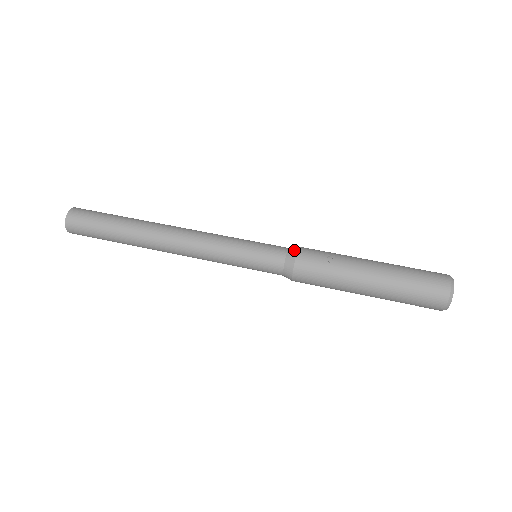
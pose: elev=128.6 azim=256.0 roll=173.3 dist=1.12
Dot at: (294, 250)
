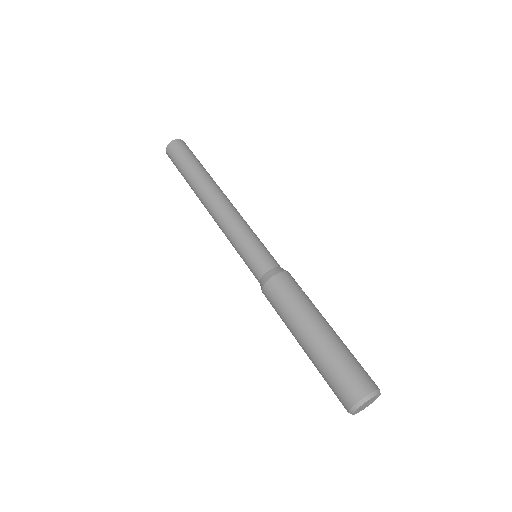
Dot at: (287, 271)
